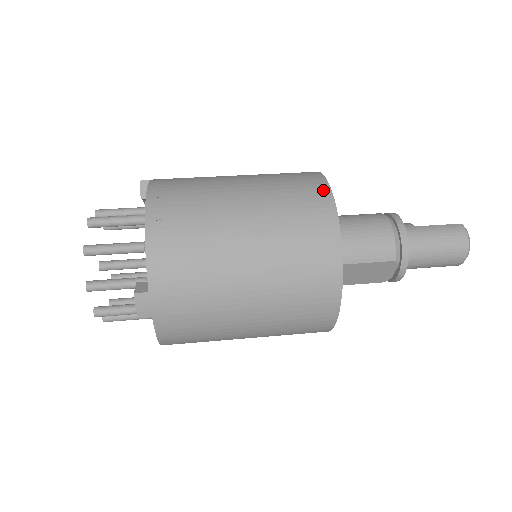
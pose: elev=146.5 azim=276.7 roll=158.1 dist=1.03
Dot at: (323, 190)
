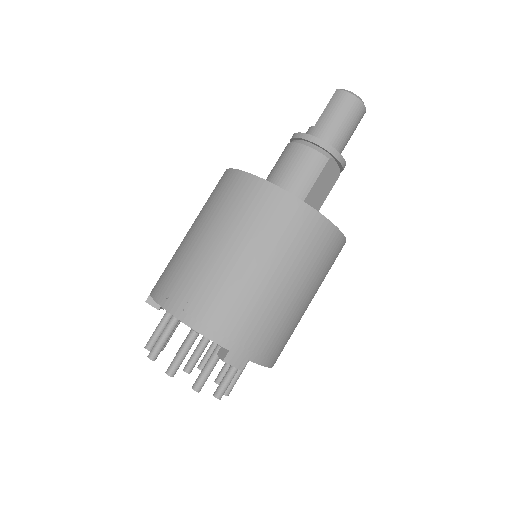
Dot at: (242, 178)
